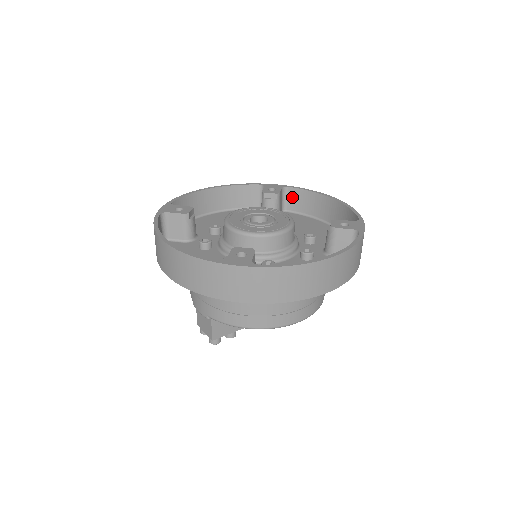
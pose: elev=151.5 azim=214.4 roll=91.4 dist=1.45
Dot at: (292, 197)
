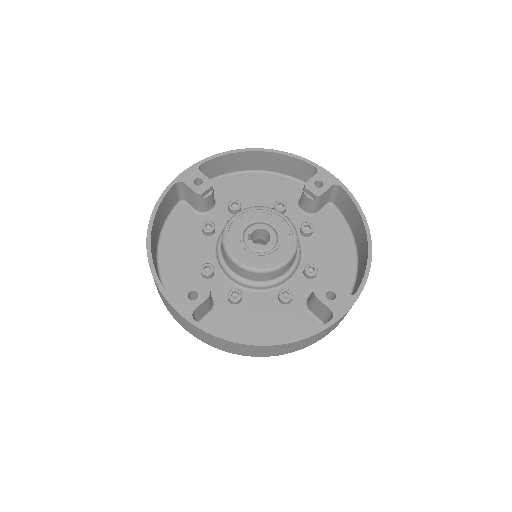
Dot at: (341, 197)
